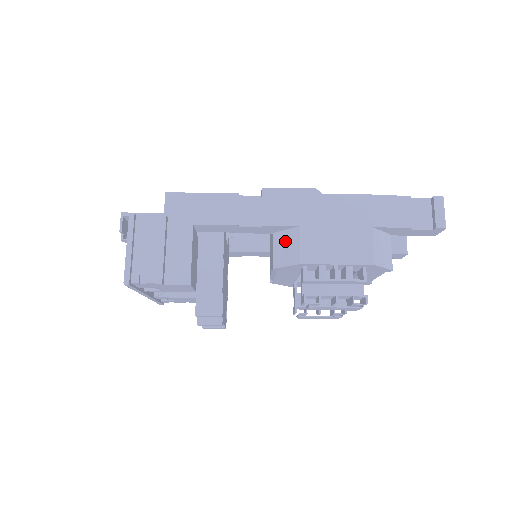
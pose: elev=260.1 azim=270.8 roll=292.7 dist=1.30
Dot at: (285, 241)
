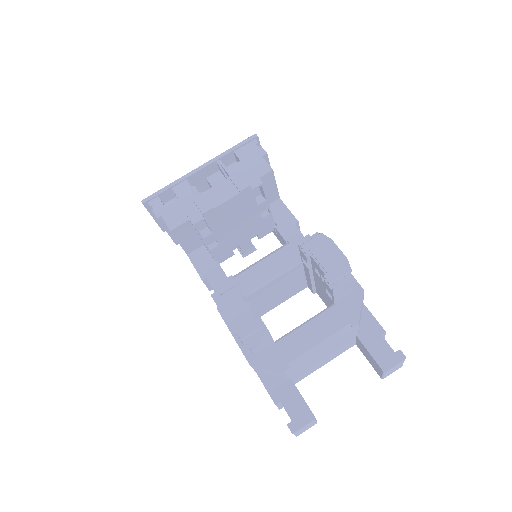
Dot at: occluded
